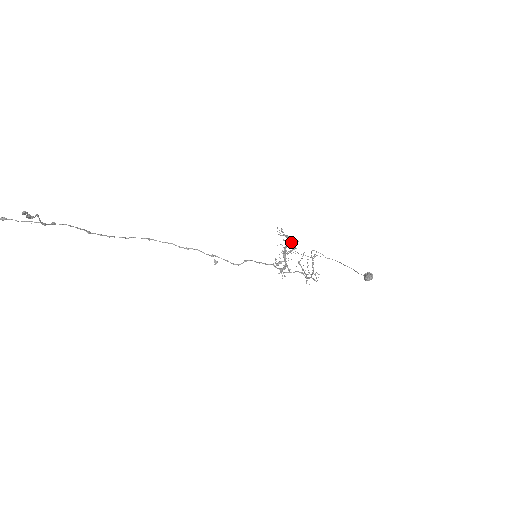
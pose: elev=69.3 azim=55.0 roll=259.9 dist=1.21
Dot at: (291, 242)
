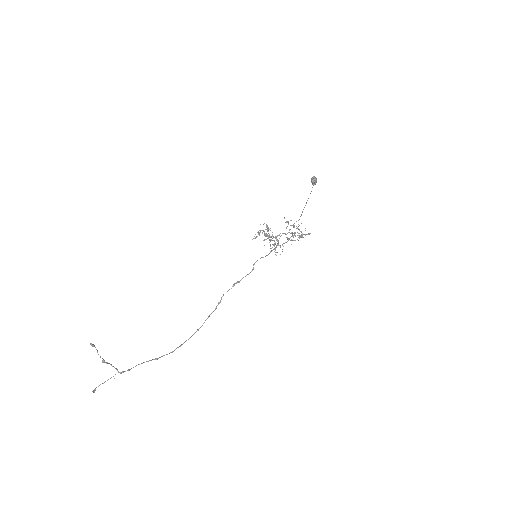
Dot at: occluded
